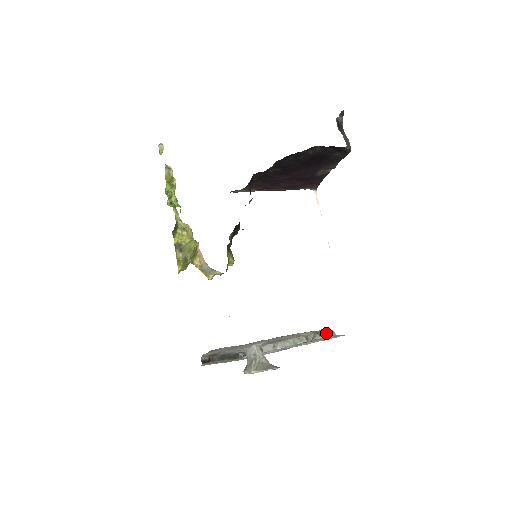
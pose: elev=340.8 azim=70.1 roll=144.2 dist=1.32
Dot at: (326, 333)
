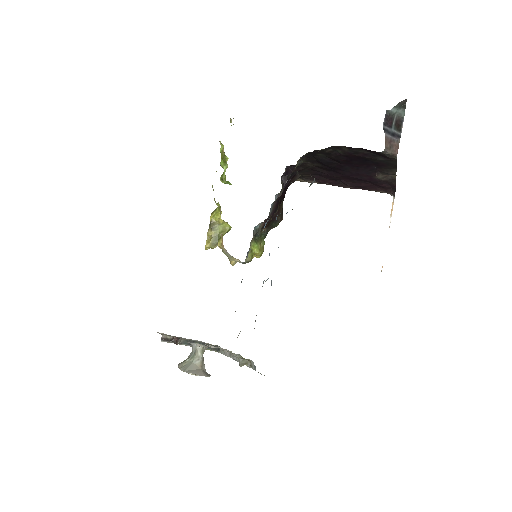
Dot at: (252, 364)
